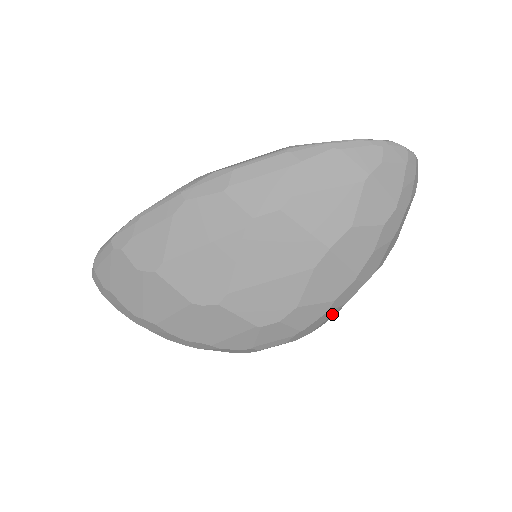
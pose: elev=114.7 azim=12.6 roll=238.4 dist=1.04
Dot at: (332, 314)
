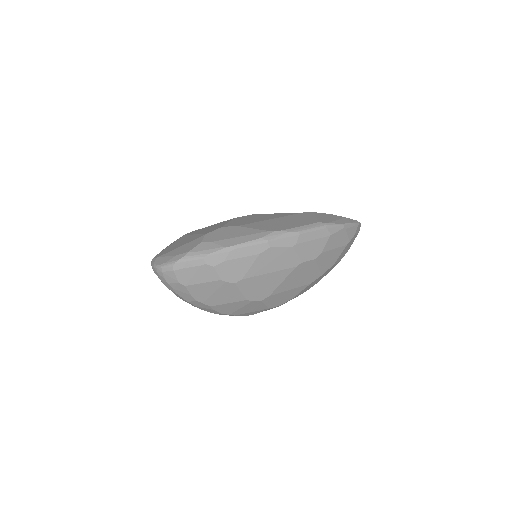
Dot at: occluded
